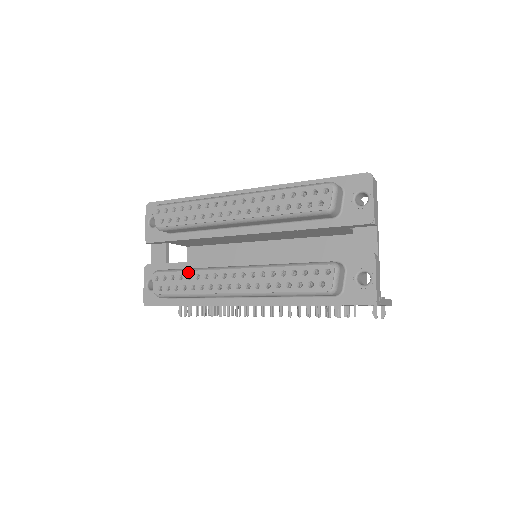
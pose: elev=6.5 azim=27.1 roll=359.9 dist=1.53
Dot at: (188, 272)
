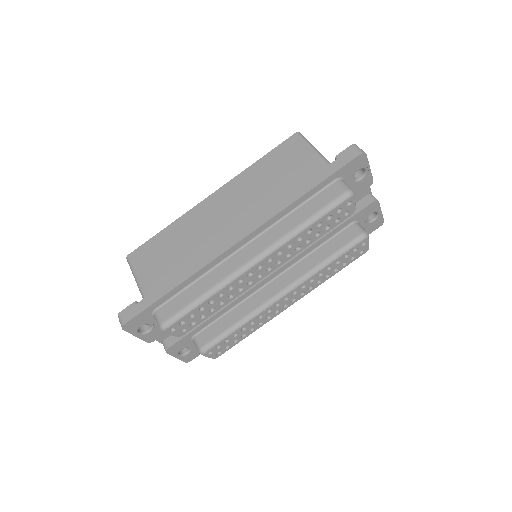
Dot at: (241, 328)
